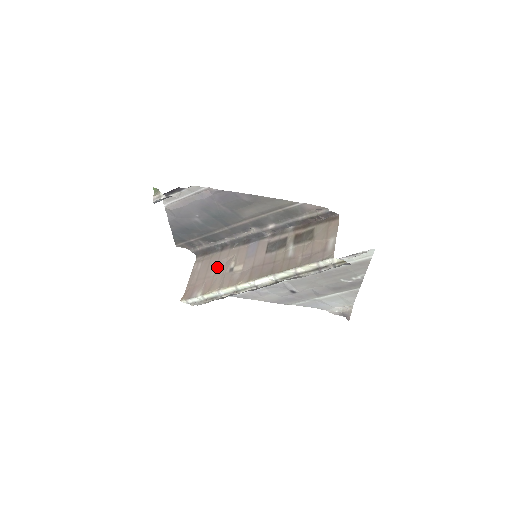
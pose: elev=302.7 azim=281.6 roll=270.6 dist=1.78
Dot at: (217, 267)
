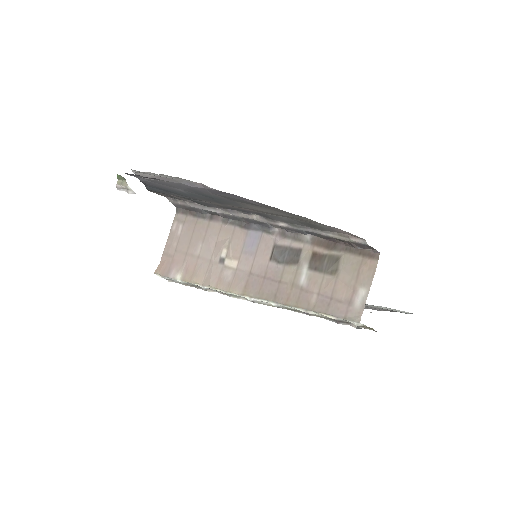
Dot at: (203, 245)
